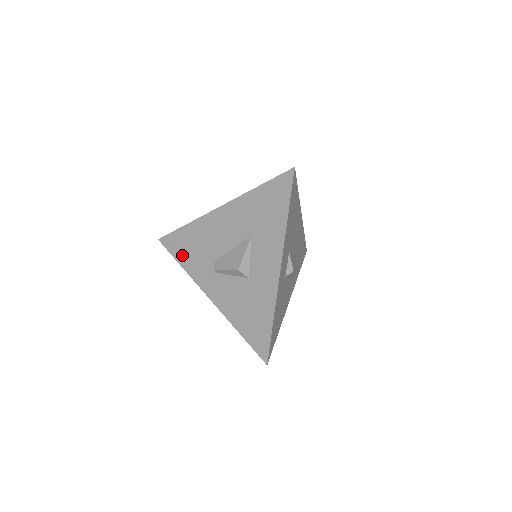
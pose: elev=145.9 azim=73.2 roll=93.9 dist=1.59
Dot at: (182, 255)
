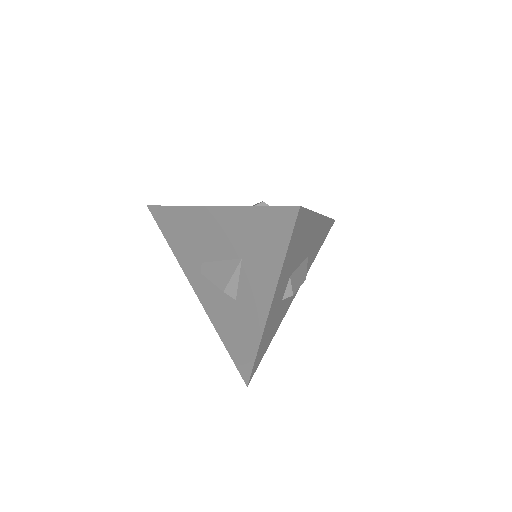
Dot at: (171, 237)
